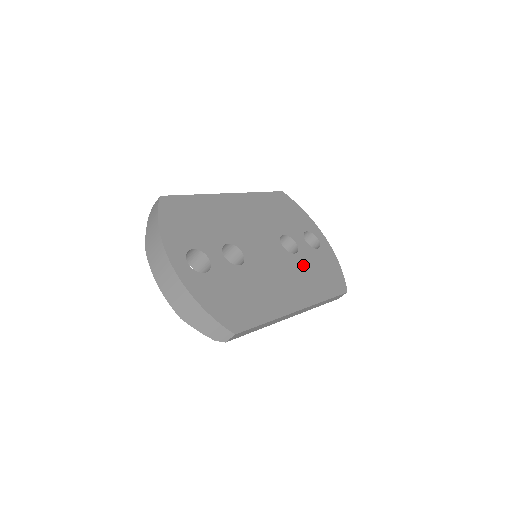
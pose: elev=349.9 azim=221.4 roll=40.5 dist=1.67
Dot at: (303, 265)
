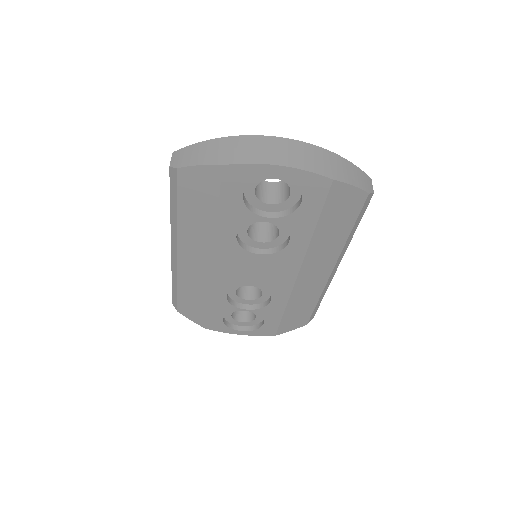
Dot at: occluded
